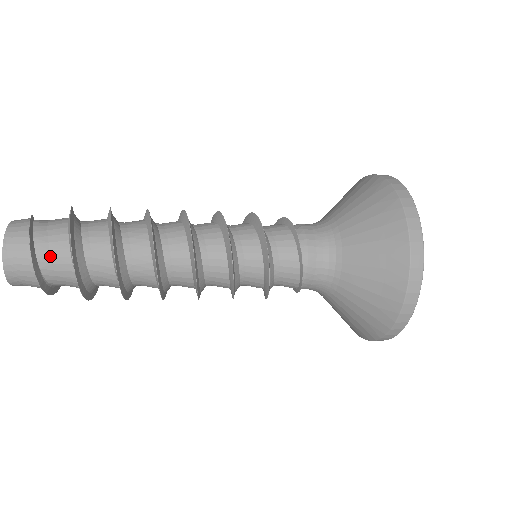
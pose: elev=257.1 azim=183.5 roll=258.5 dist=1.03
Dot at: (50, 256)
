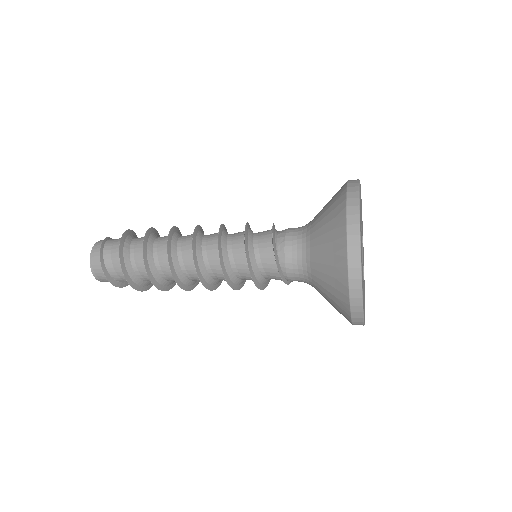
Dot at: (117, 275)
